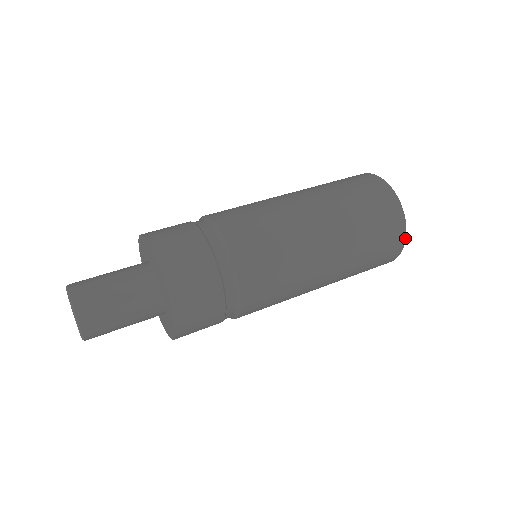
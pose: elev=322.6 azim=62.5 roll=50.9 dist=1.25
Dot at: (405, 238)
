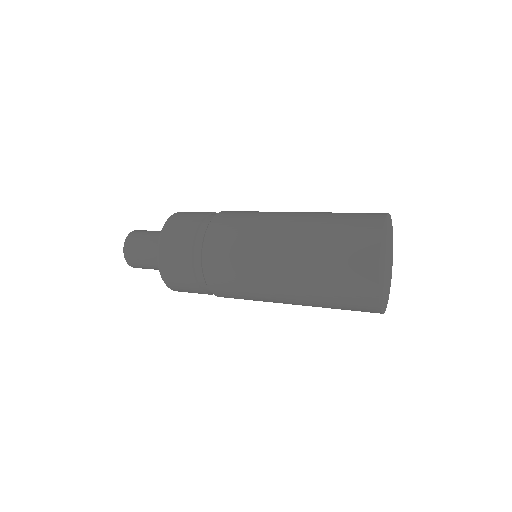
Dot at: (380, 244)
